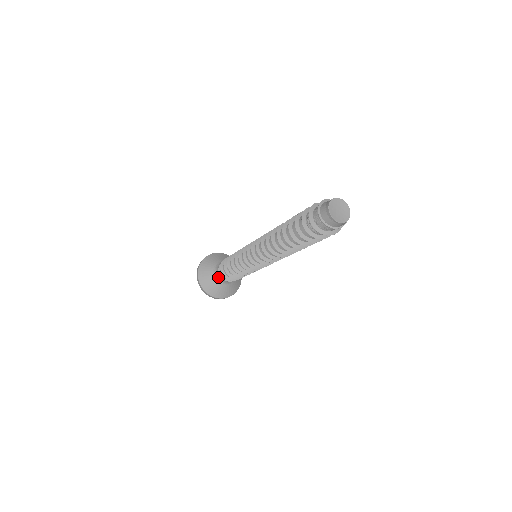
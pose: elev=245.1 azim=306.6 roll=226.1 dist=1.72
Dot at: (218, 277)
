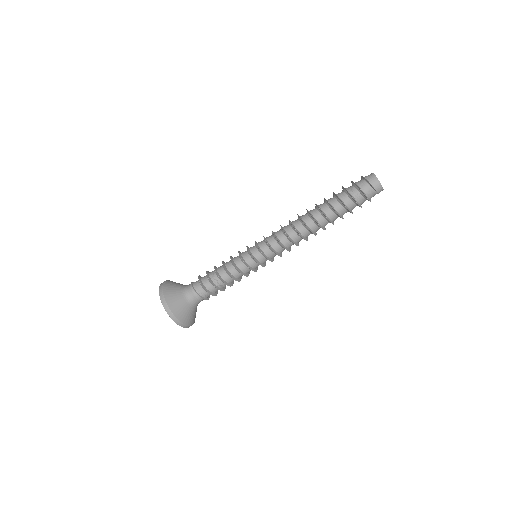
Dot at: (188, 295)
